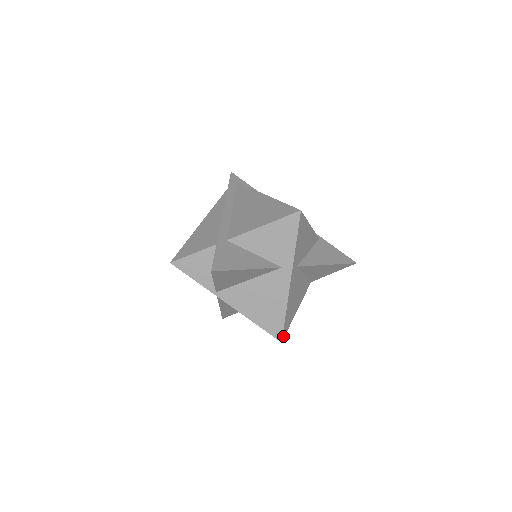
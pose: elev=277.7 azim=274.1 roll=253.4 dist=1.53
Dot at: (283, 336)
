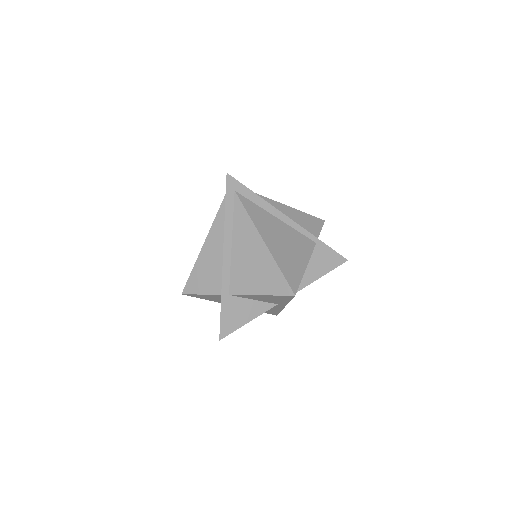
Dot at: occluded
